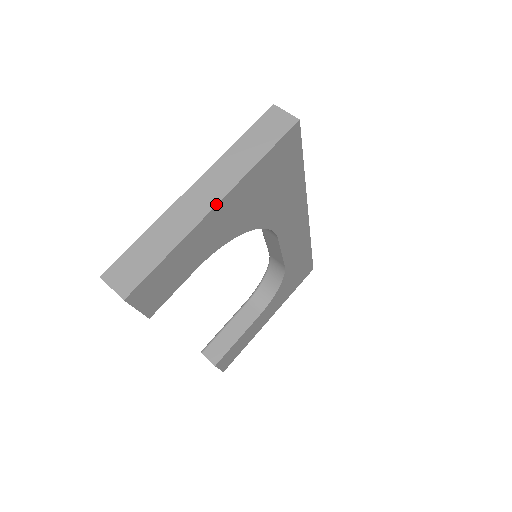
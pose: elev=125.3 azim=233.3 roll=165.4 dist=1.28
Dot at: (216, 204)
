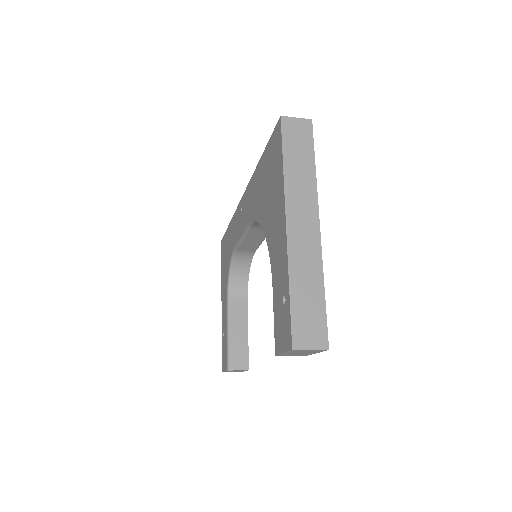
Dot at: (319, 225)
